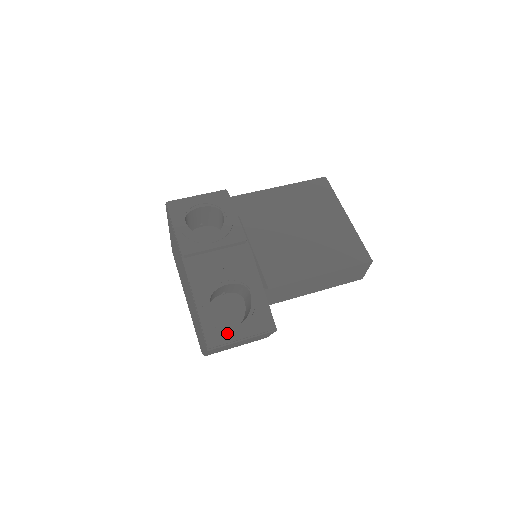
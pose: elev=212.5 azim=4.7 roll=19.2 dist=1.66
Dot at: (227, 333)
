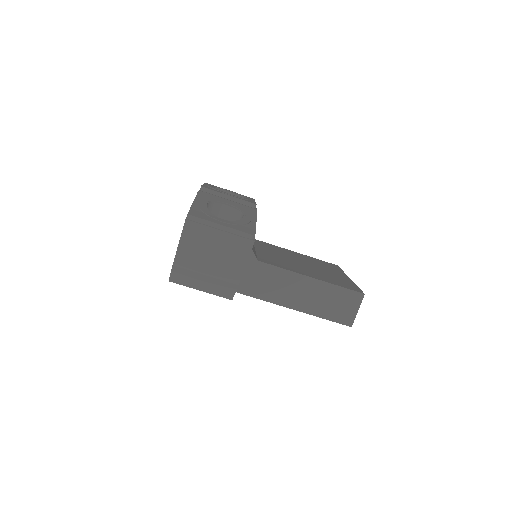
Dot at: (210, 217)
